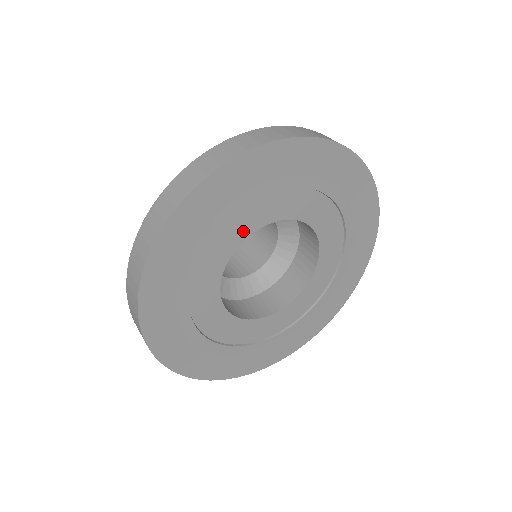
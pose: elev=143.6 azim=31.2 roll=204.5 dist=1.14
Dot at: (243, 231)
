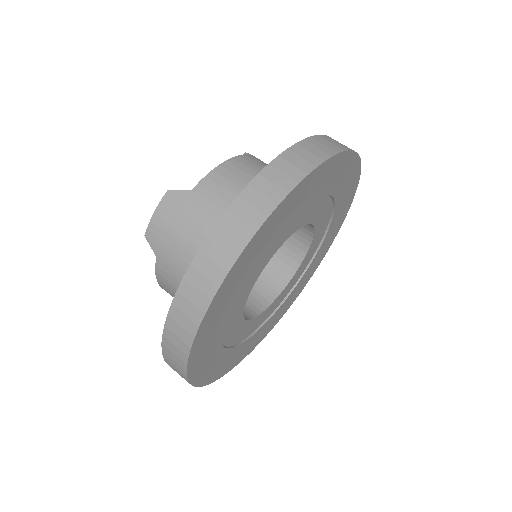
Dot at: (297, 225)
